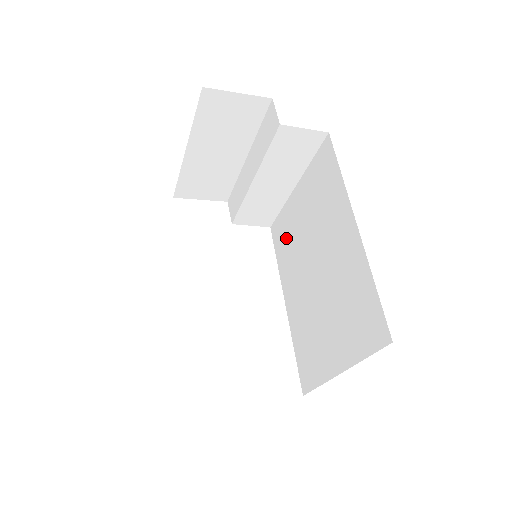
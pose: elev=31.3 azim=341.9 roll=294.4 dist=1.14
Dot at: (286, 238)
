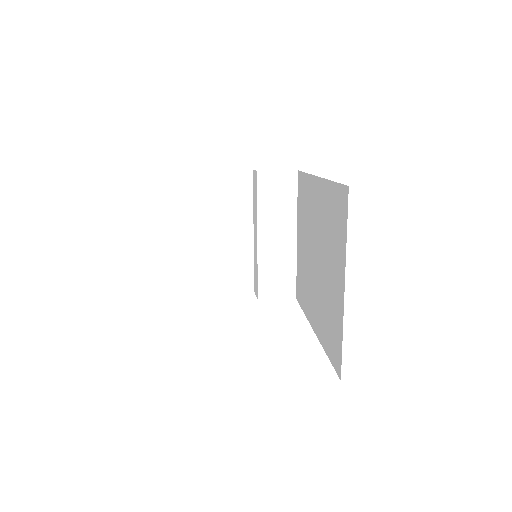
Dot at: (302, 281)
